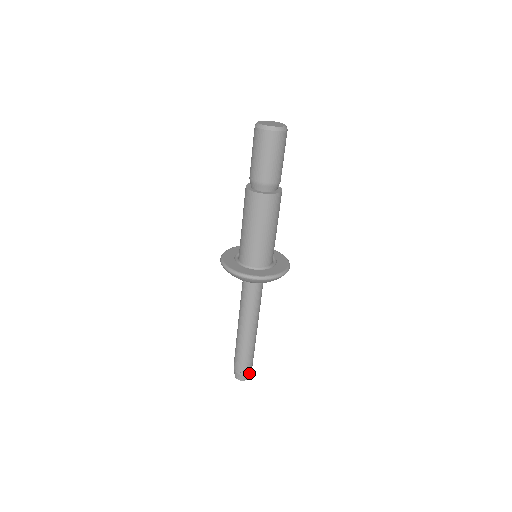
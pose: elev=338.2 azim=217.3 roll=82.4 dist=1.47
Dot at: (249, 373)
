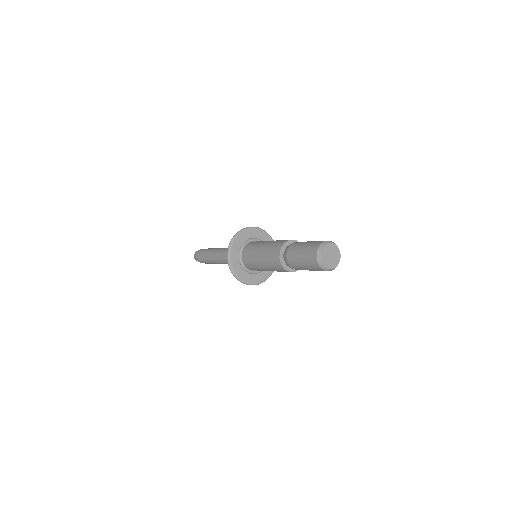
Dot at: occluded
